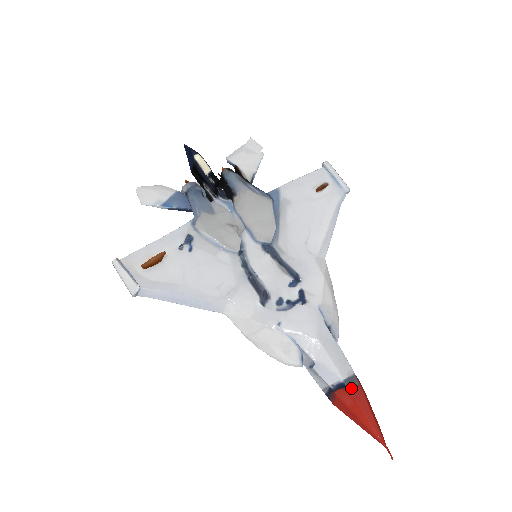
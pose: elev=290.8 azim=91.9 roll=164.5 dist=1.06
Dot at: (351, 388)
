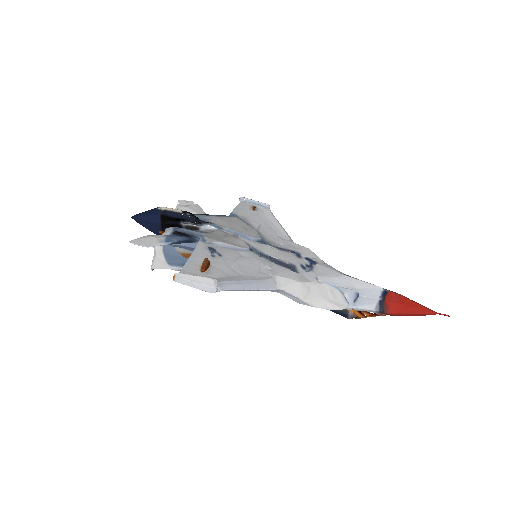
Dot at: (390, 291)
